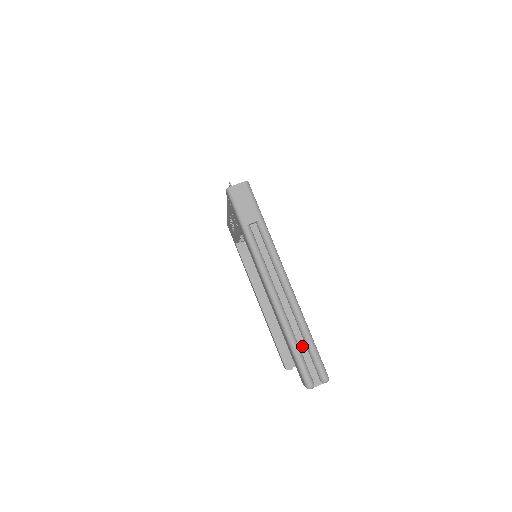
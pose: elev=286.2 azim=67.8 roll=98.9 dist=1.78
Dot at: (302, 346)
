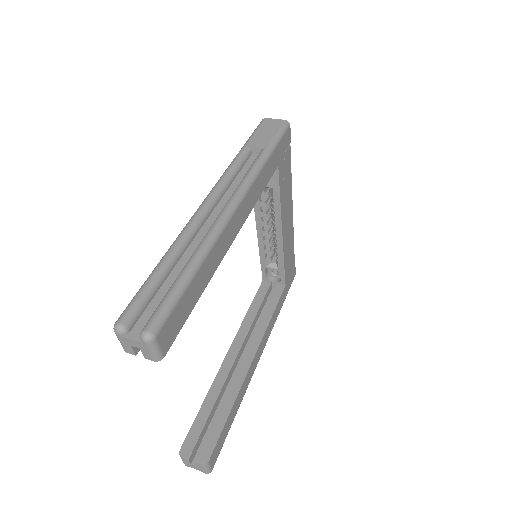
Dot at: (171, 280)
